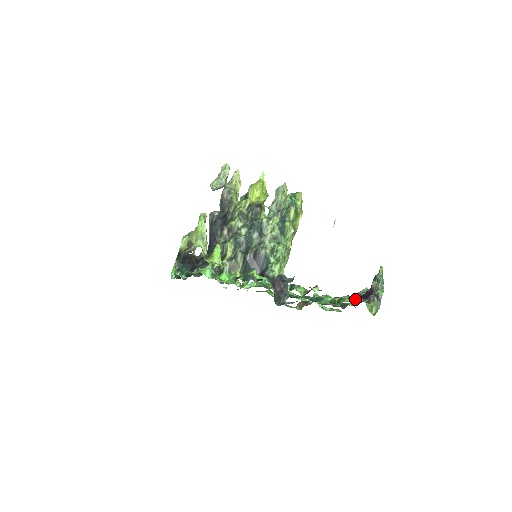
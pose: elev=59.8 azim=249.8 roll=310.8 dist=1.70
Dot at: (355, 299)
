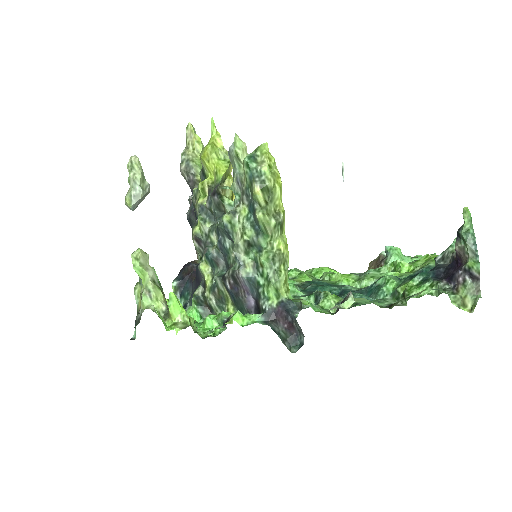
Dot at: (430, 285)
